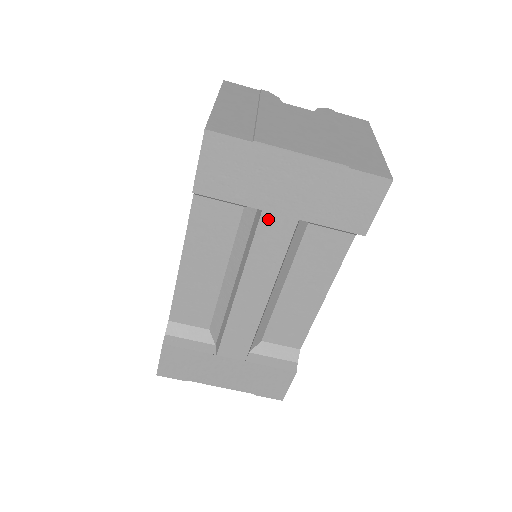
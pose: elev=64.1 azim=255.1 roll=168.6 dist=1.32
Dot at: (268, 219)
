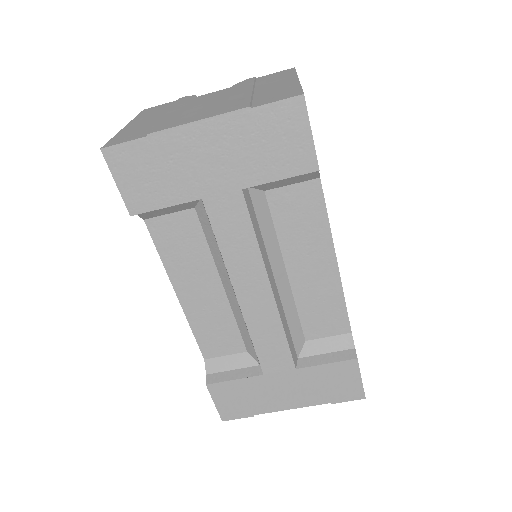
Dot at: (213, 205)
